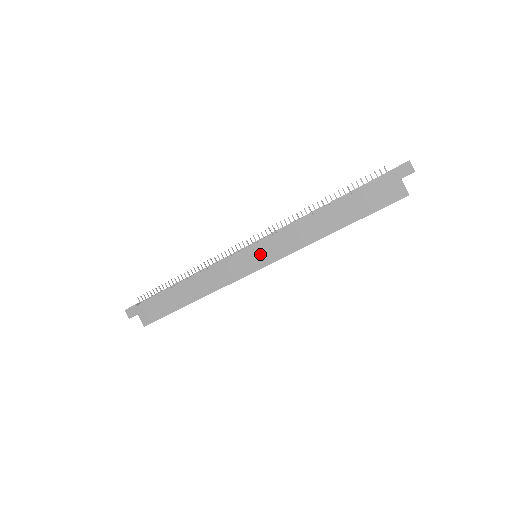
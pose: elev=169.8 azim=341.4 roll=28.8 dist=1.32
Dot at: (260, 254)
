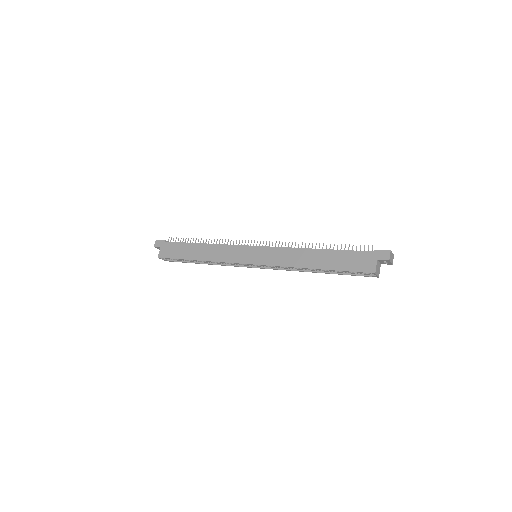
Dot at: (258, 254)
